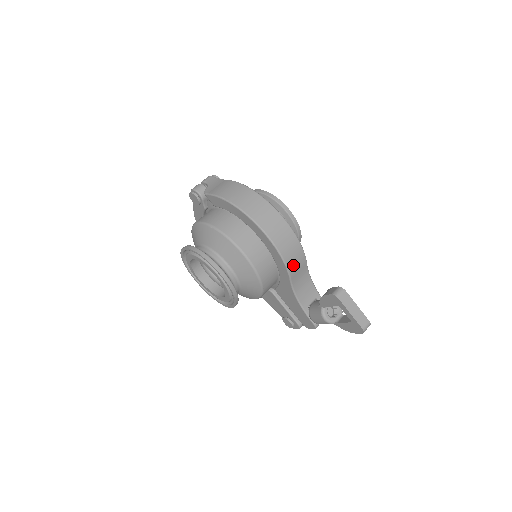
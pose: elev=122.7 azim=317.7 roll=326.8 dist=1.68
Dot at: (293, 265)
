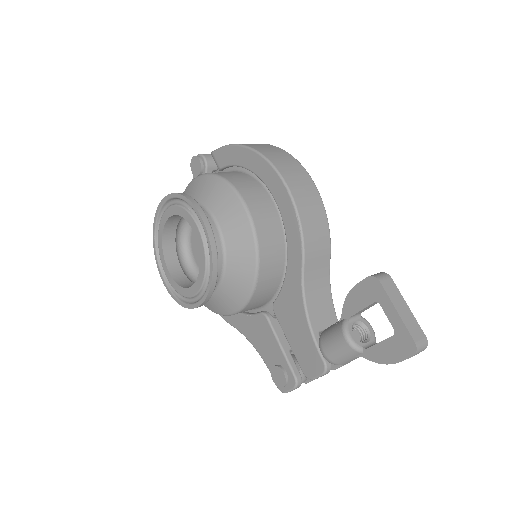
Dot at: (312, 242)
